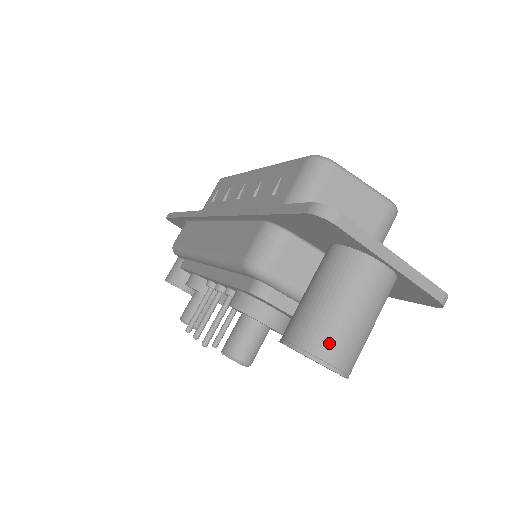
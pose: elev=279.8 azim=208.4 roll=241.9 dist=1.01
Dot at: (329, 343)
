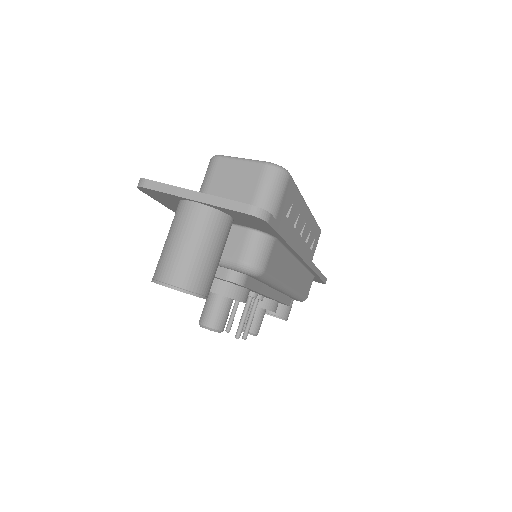
Dot at: (161, 268)
